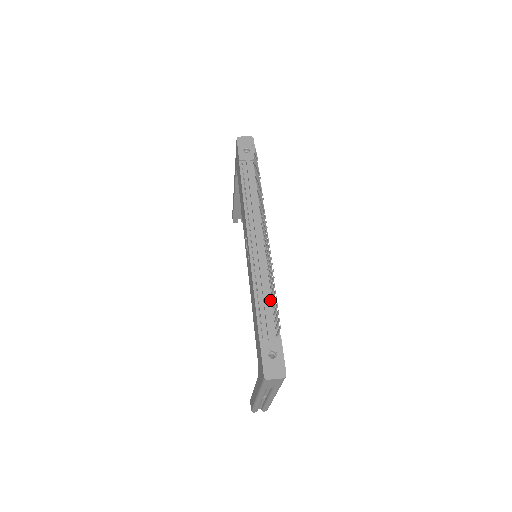
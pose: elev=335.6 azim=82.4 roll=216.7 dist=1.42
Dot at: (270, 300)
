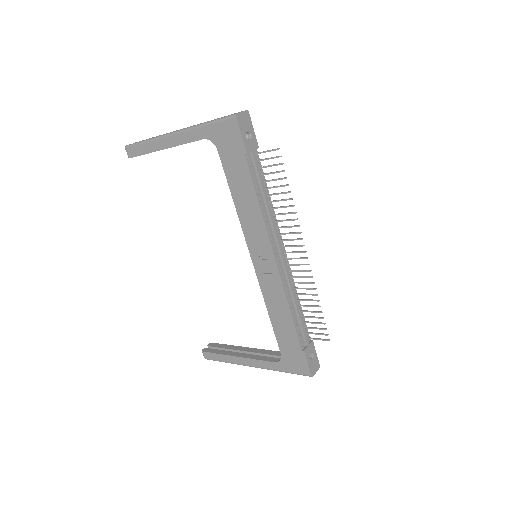
Dot at: (299, 311)
